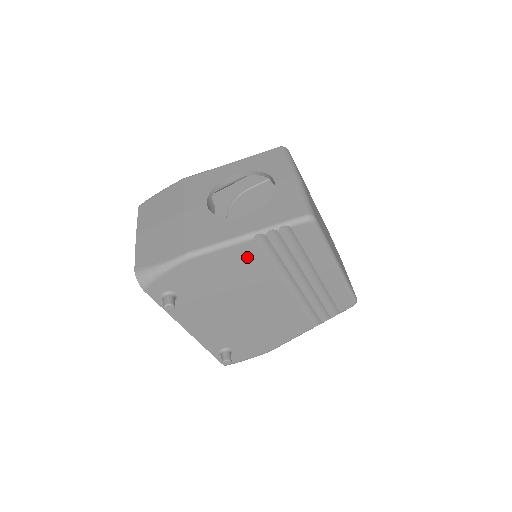
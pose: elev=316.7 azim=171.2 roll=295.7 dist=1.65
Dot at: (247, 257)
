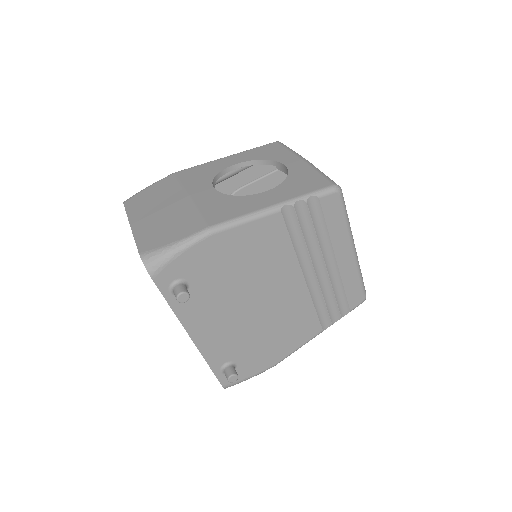
Dot at: (271, 235)
